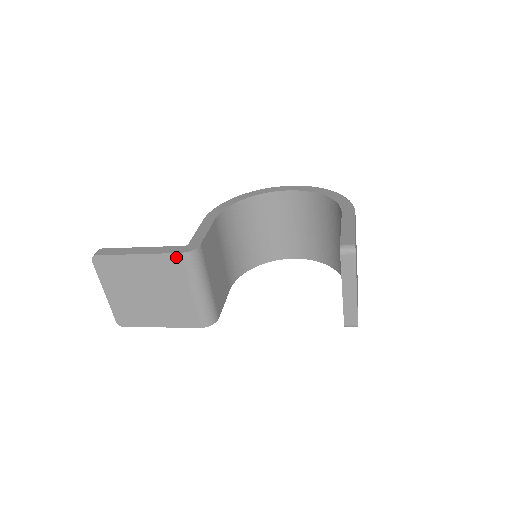
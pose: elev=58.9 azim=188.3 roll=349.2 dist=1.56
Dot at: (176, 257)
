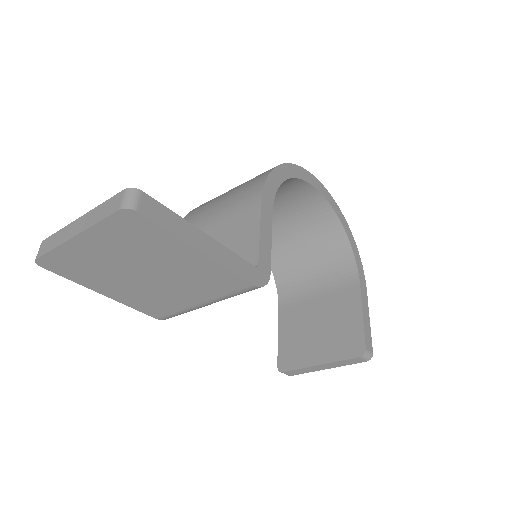
Dot at: (243, 283)
